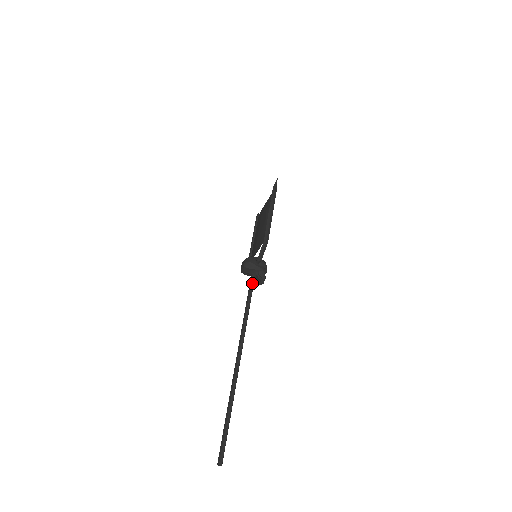
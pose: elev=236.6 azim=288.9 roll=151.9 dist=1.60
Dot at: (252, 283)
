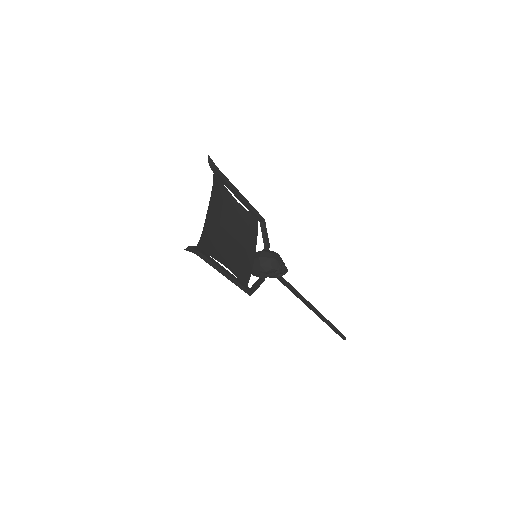
Dot at: occluded
